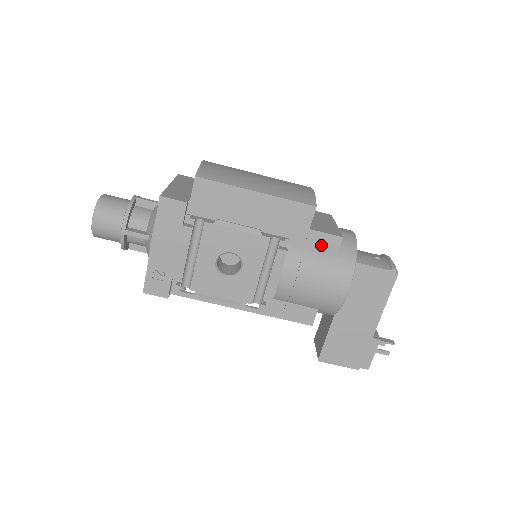
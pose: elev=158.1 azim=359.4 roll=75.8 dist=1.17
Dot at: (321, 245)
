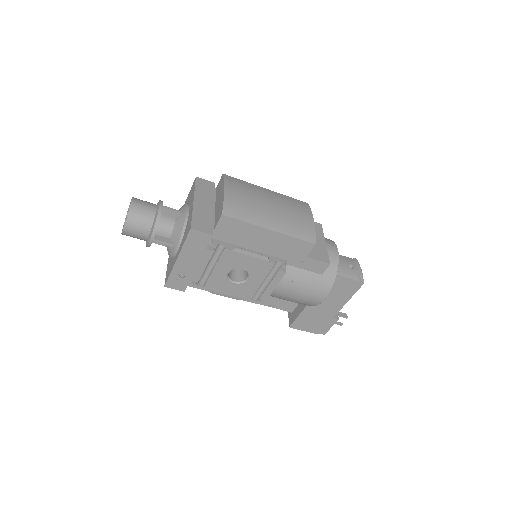
Dot at: (312, 267)
